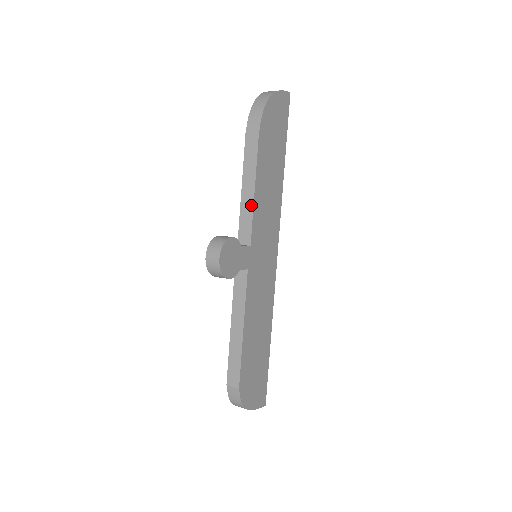
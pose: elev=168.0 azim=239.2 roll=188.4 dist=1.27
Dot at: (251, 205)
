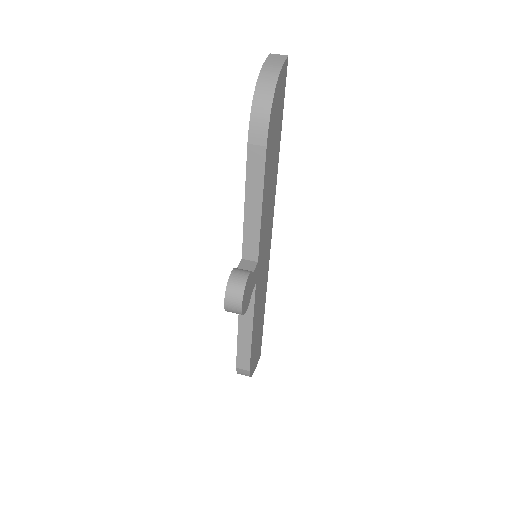
Dot at: (258, 224)
